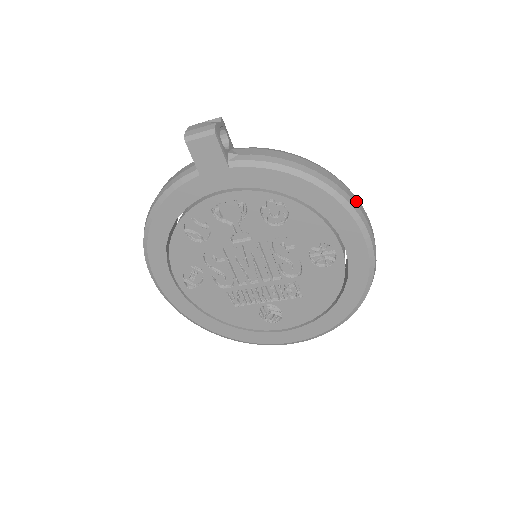
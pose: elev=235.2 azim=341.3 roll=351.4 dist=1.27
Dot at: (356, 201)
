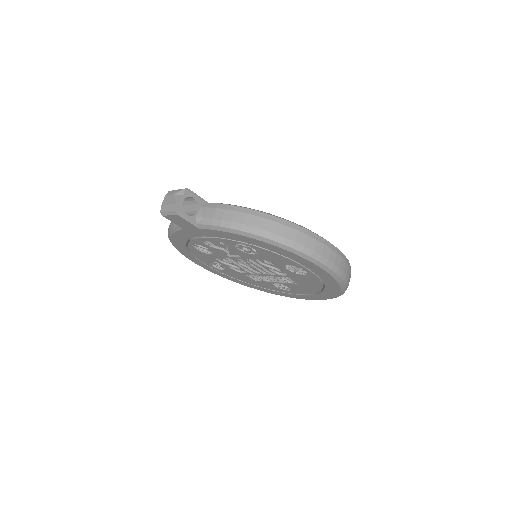
Dot at: (307, 242)
